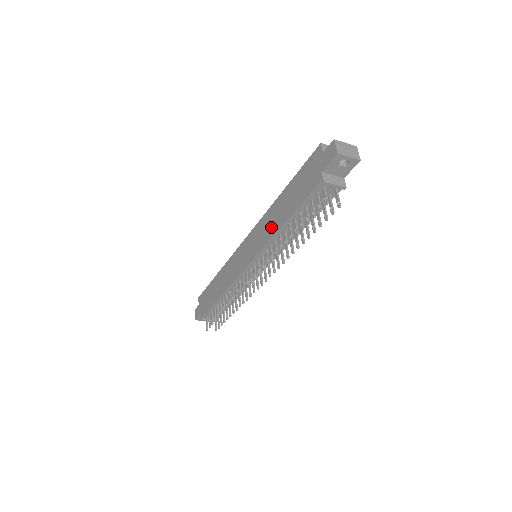
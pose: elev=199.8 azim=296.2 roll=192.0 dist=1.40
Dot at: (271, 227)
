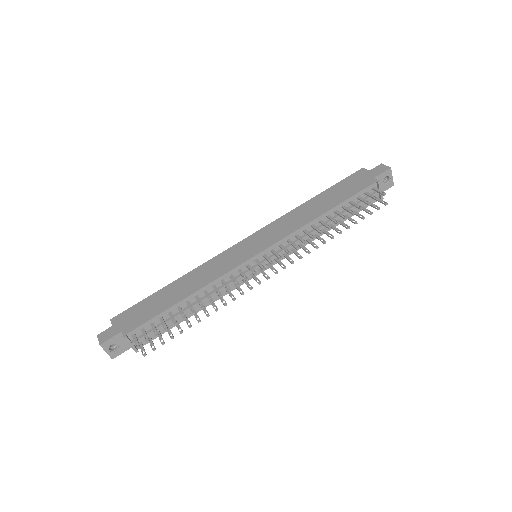
Dot at: (301, 219)
